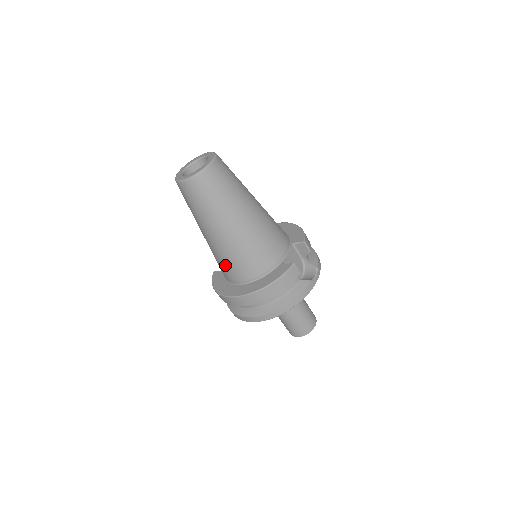
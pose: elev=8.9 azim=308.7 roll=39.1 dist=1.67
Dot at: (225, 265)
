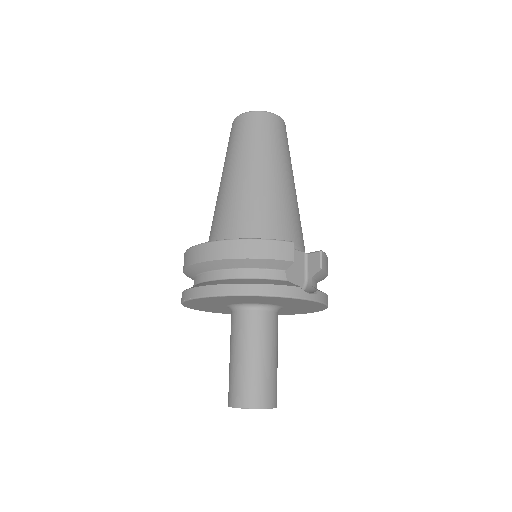
Dot at: (216, 220)
